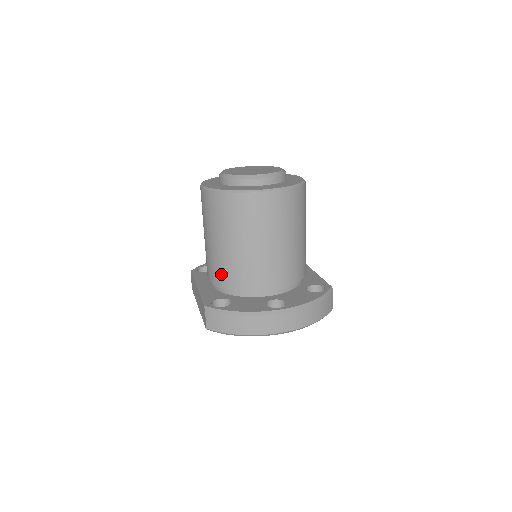
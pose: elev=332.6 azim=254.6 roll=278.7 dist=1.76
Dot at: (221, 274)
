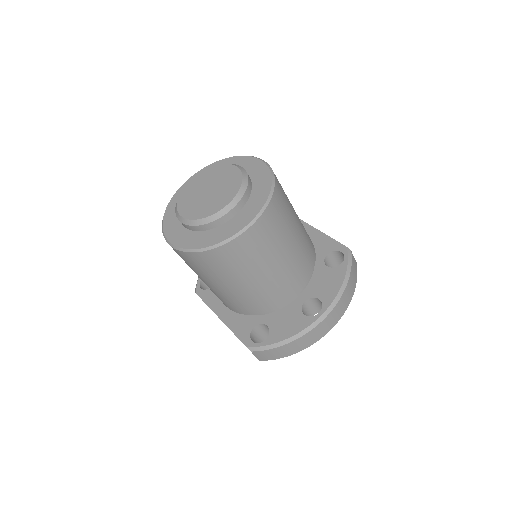
Dot at: (241, 307)
